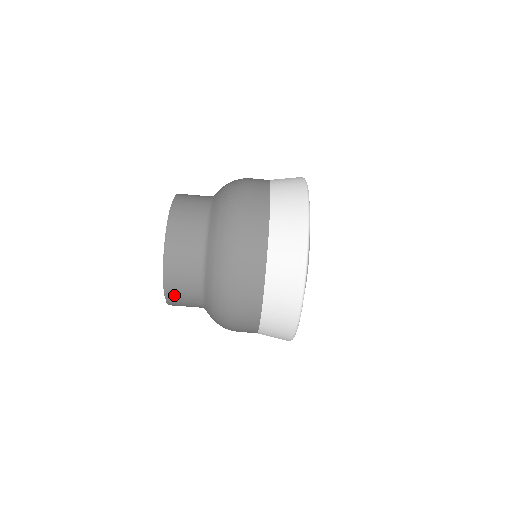
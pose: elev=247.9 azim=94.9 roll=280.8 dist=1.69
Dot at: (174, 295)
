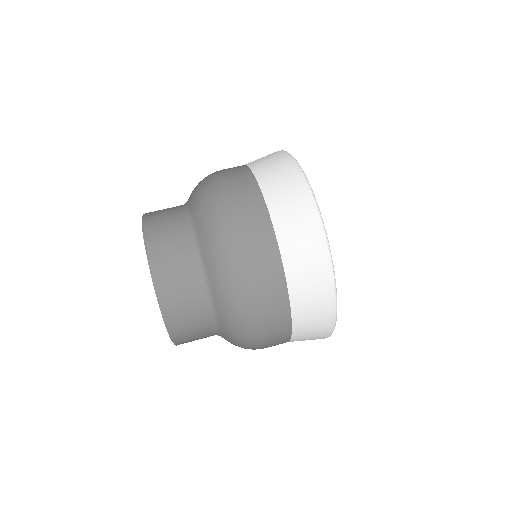
Dot at: (172, 301)
